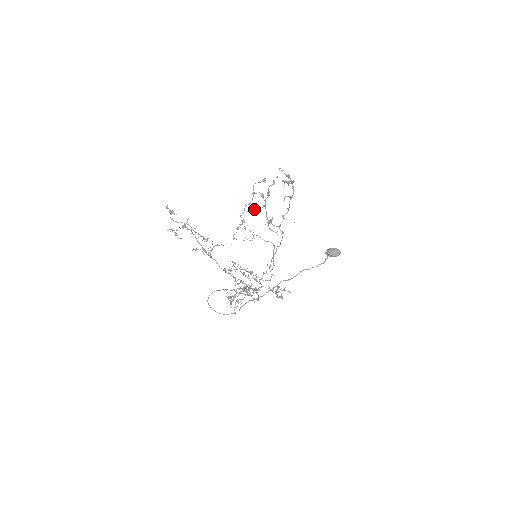
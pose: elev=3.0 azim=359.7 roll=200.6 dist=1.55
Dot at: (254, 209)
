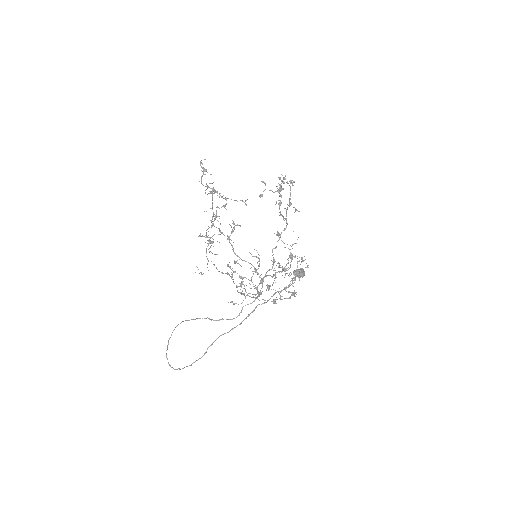
Dot at: (291, 180)
